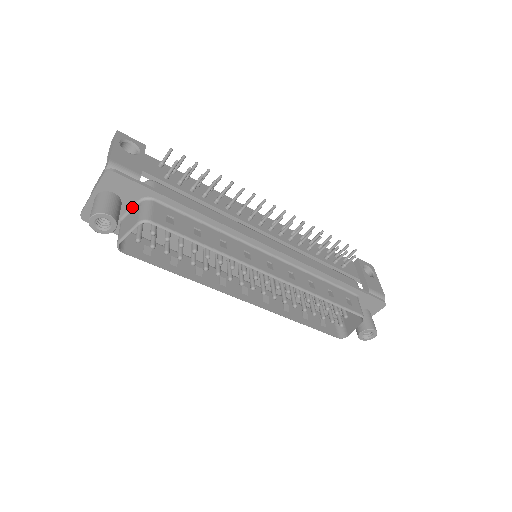
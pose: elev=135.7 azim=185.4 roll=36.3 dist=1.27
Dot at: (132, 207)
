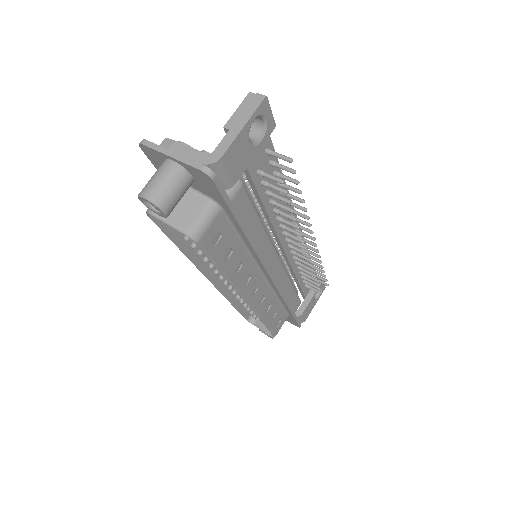
Dot at: (197, 190)
